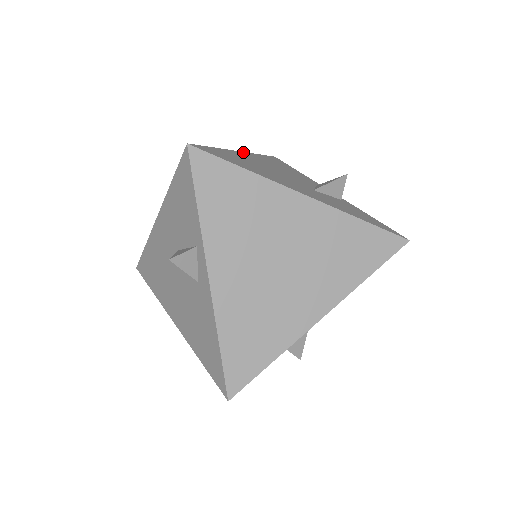
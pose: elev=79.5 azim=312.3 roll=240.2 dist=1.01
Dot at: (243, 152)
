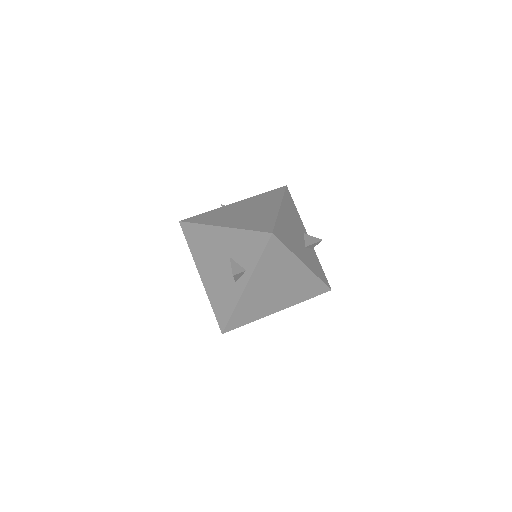
Dot at: (281, 206)
